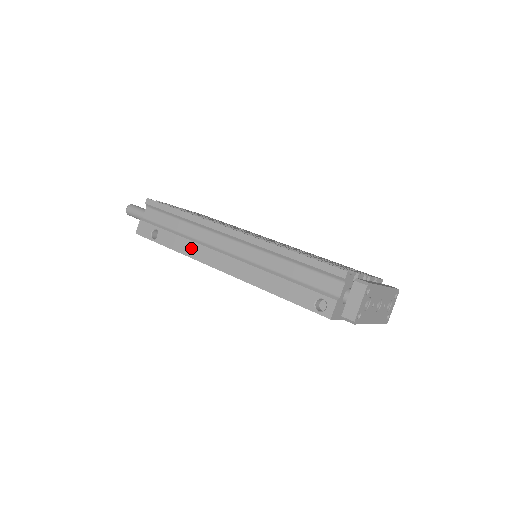
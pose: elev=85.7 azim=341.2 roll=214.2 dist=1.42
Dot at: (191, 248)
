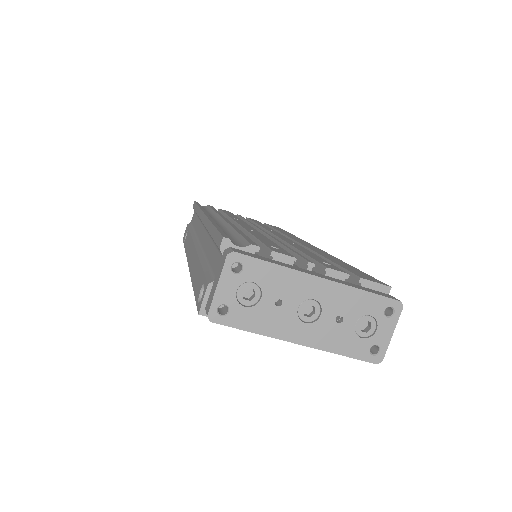
Dot at: (189, 244)
